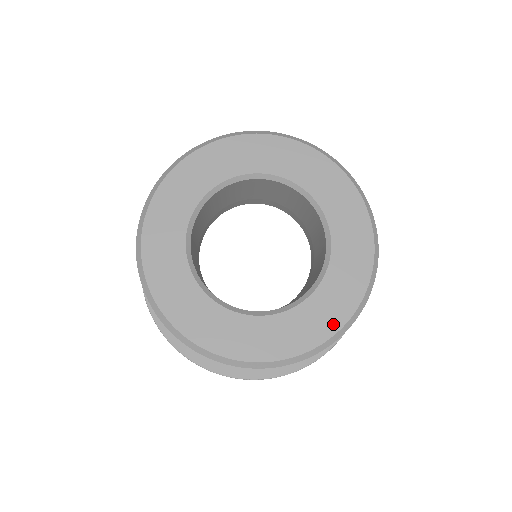
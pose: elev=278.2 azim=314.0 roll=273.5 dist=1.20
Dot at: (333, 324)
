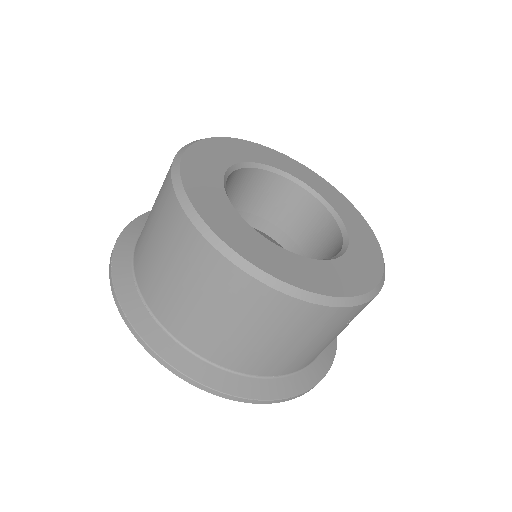
Dot at: (375, 271)
